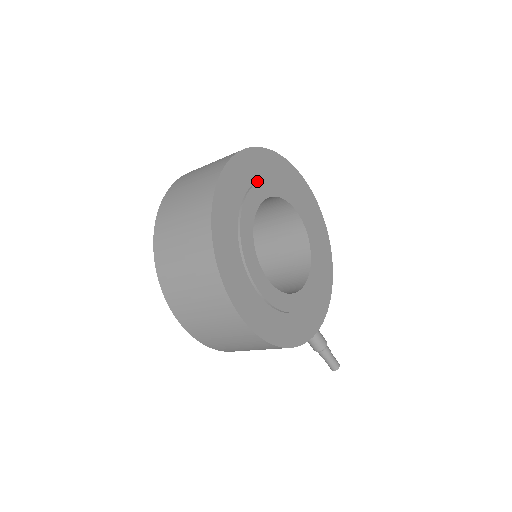
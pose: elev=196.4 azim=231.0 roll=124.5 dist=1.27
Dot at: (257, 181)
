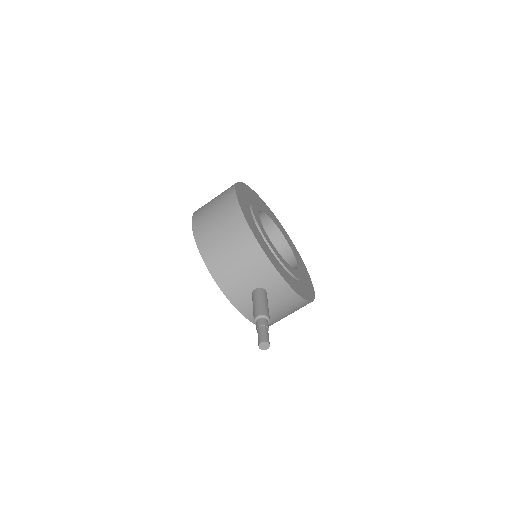
Dot at: occluded
